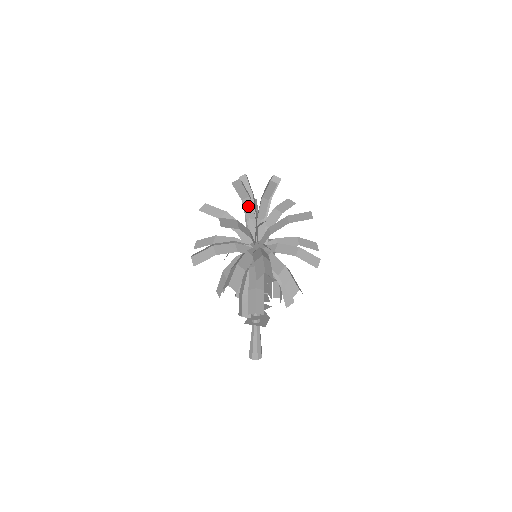
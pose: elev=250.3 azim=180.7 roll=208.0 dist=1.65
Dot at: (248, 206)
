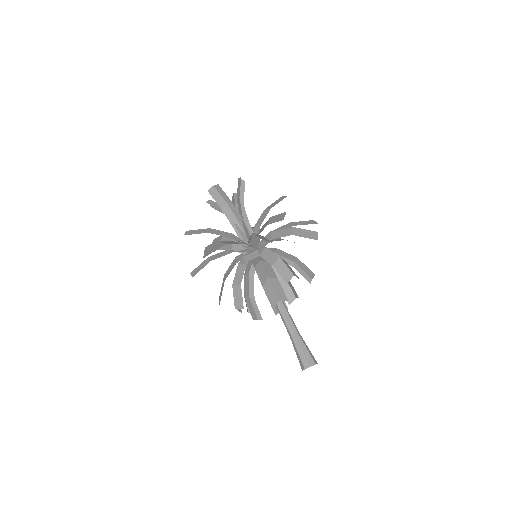
Dot at: (228, 212)
